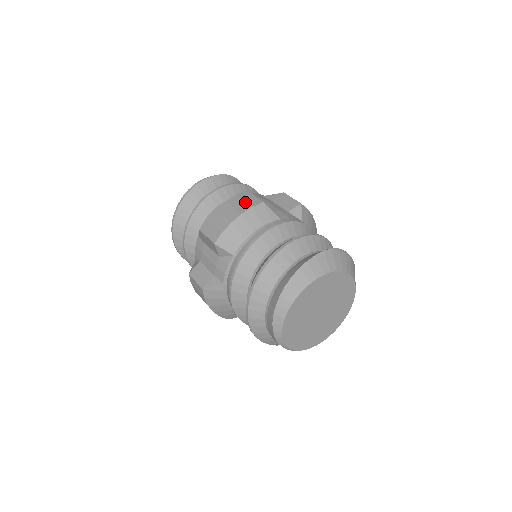
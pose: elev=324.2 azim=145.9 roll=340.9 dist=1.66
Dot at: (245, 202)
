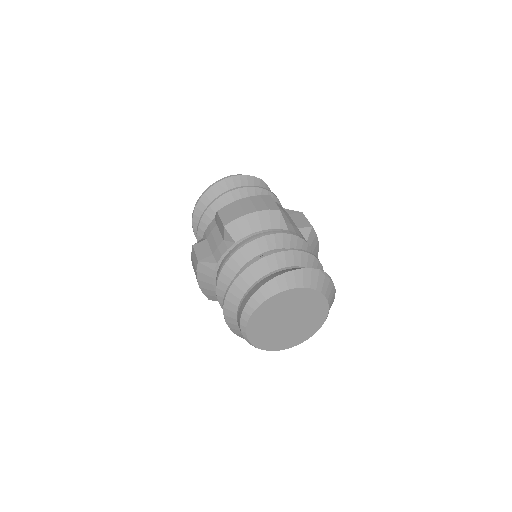
Dot at: (265, 203)
